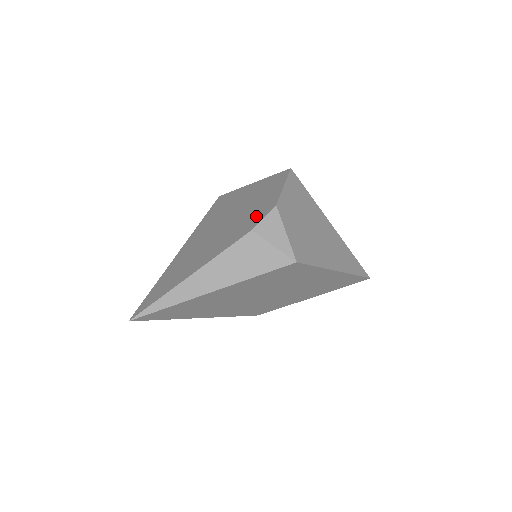
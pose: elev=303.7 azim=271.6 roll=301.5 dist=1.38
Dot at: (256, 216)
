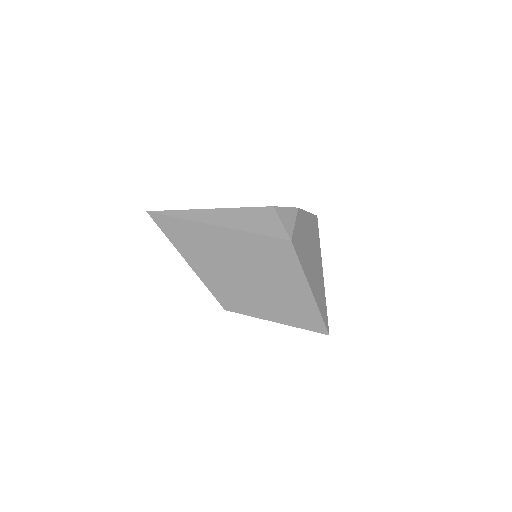
Dot at: occluded
